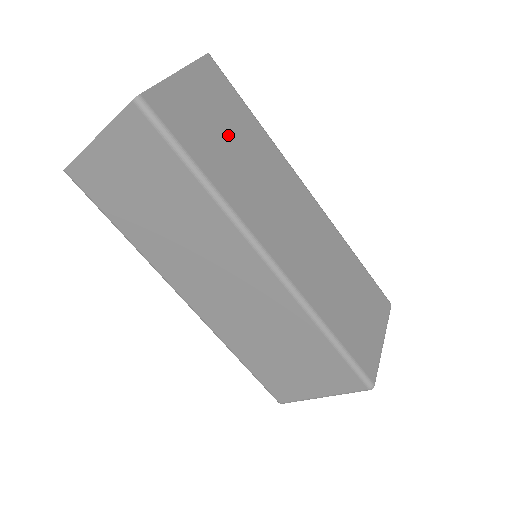
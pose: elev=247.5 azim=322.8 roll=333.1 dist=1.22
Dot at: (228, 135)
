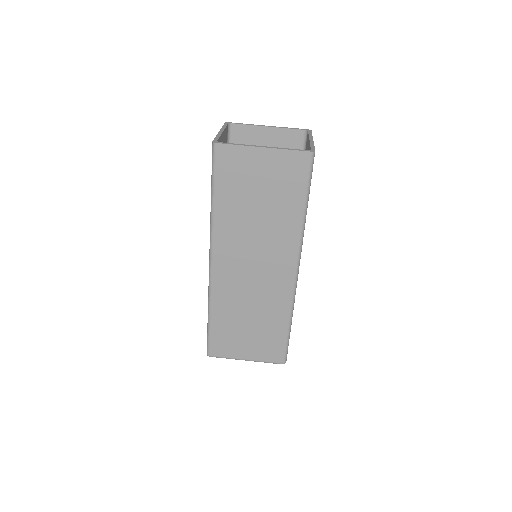
Dot at: occluded
